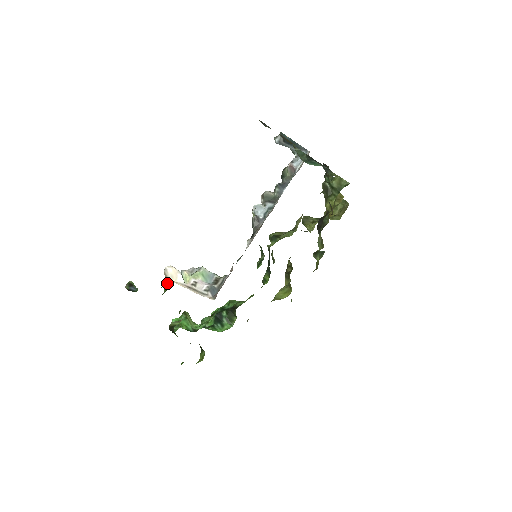
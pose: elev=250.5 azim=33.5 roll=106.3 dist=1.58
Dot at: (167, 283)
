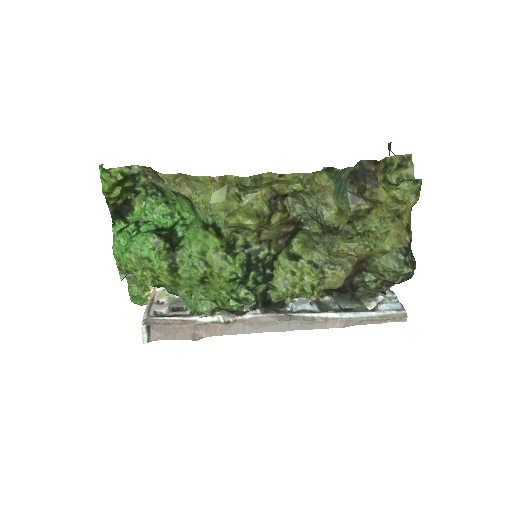
Dot at: (148, 292)
